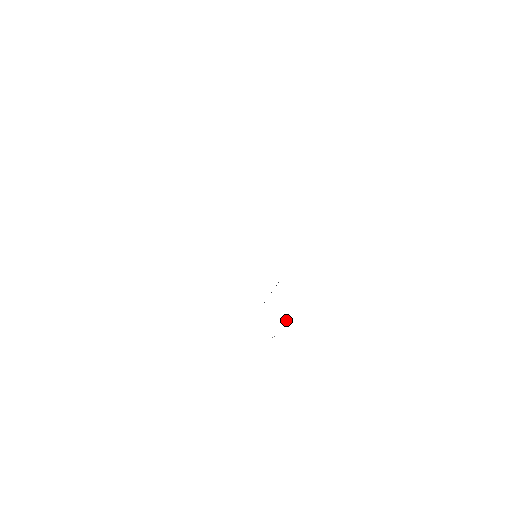
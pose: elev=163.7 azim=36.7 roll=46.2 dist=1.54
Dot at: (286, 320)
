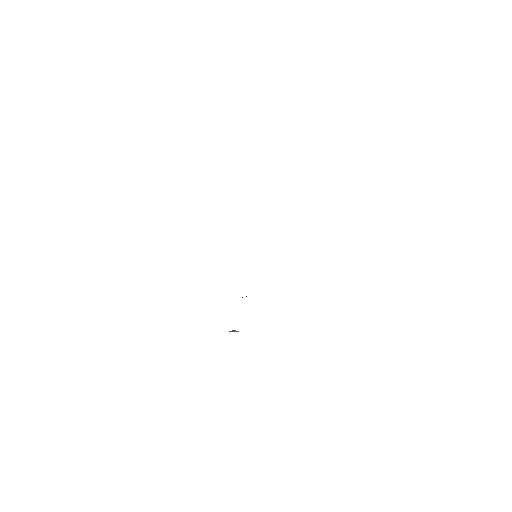
Dot at: (236, 331)
